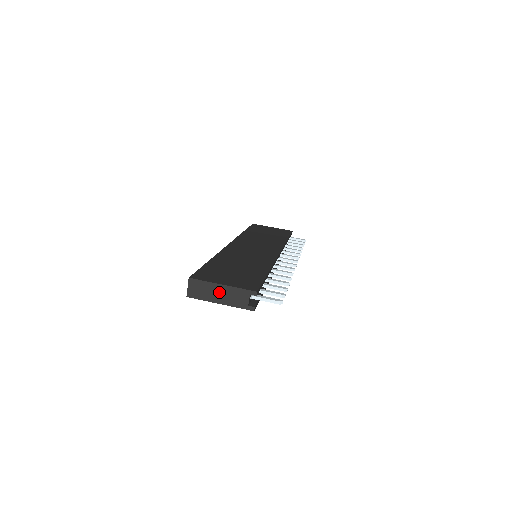
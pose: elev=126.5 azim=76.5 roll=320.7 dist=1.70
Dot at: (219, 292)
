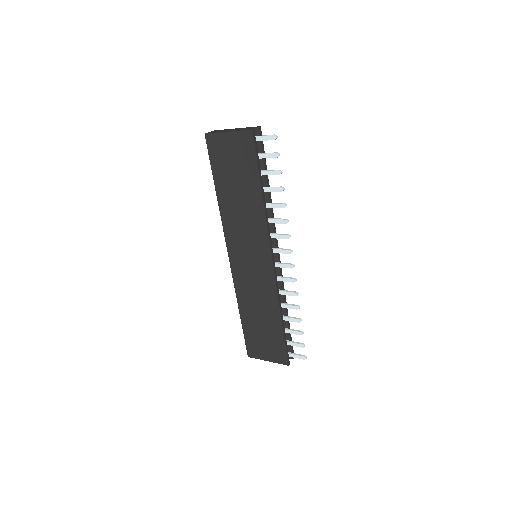
Dot at: (231, 130)
